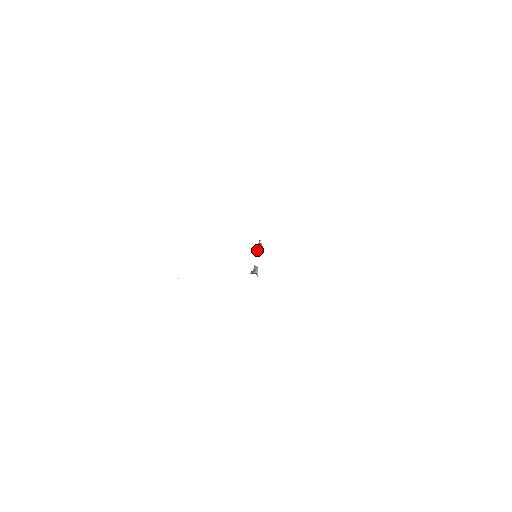
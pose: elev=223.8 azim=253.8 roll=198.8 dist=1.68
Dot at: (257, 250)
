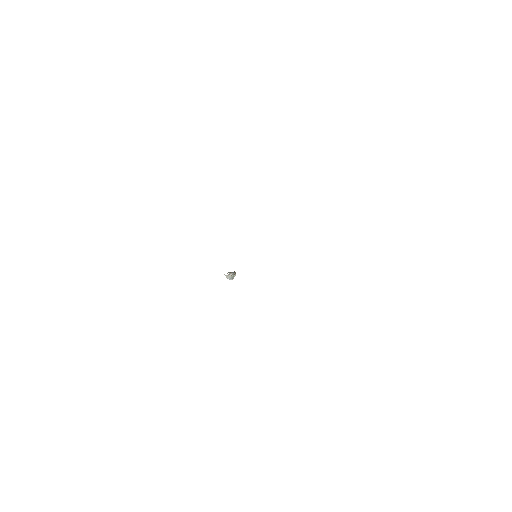
Dot at: (227, 275)
